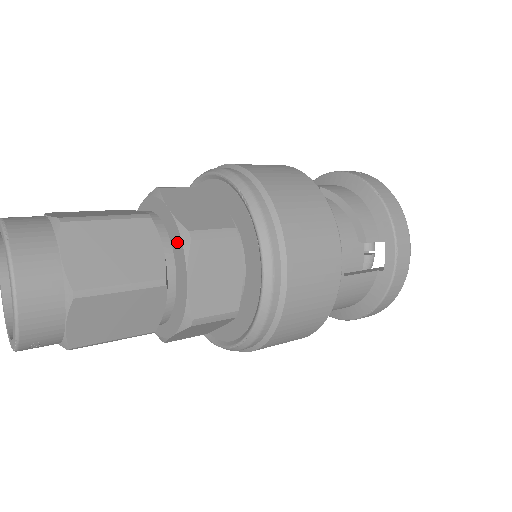
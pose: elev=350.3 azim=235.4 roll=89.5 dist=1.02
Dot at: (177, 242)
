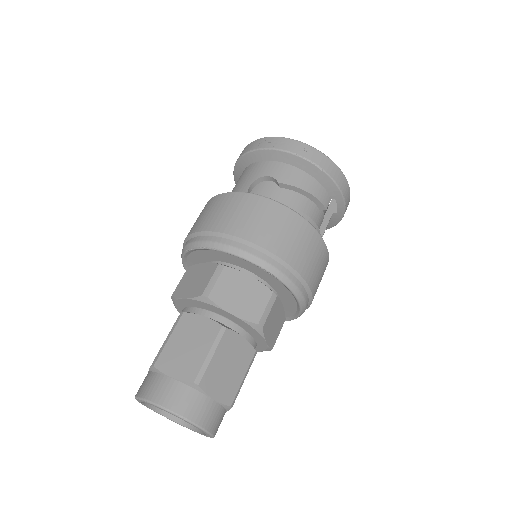
Dot at: (249, 328)
